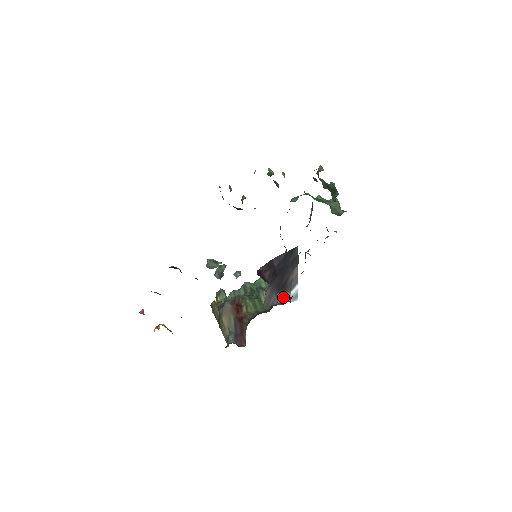
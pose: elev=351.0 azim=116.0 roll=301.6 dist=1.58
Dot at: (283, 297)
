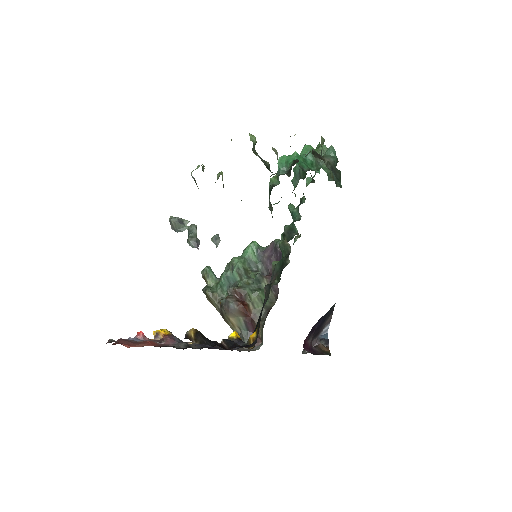
Dot at: (317, 338)
